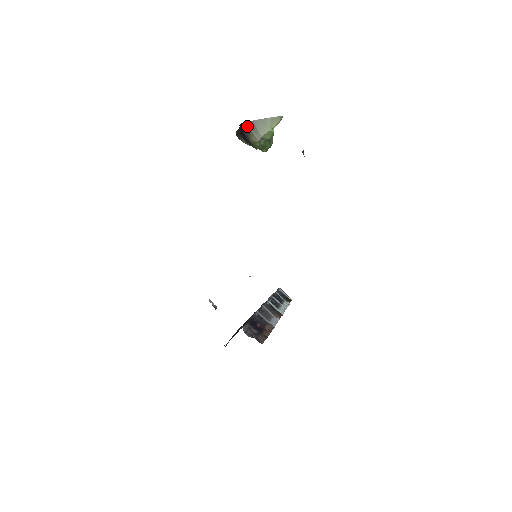
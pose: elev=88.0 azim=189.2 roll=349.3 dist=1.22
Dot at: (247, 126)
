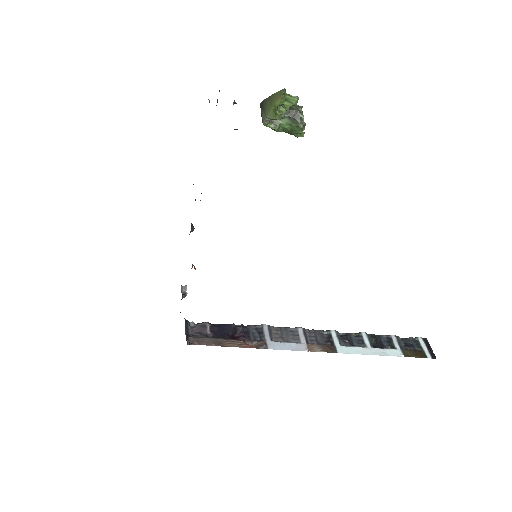
Dot at: (260, 107)
